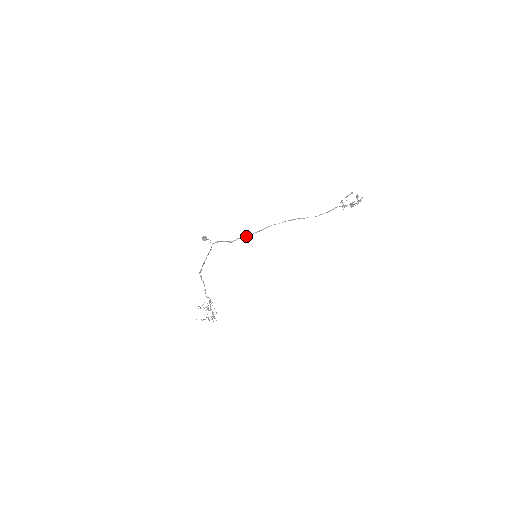
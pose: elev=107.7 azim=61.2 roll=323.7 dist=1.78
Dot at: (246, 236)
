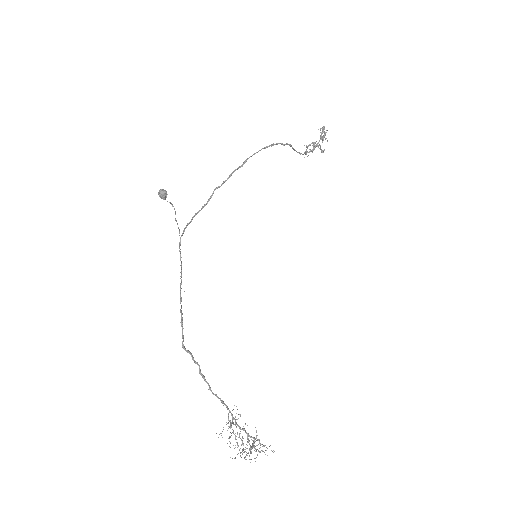
Dot at: (226, 180)
